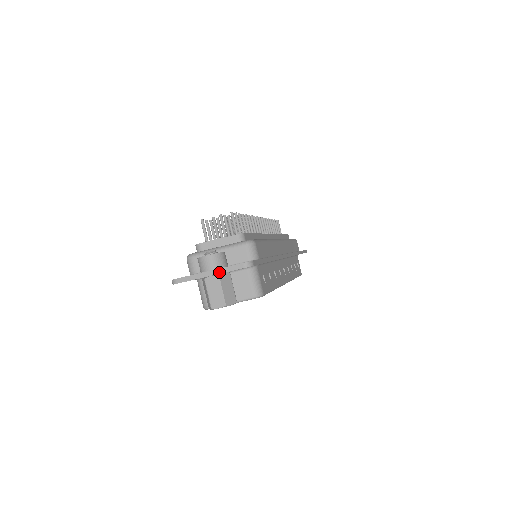
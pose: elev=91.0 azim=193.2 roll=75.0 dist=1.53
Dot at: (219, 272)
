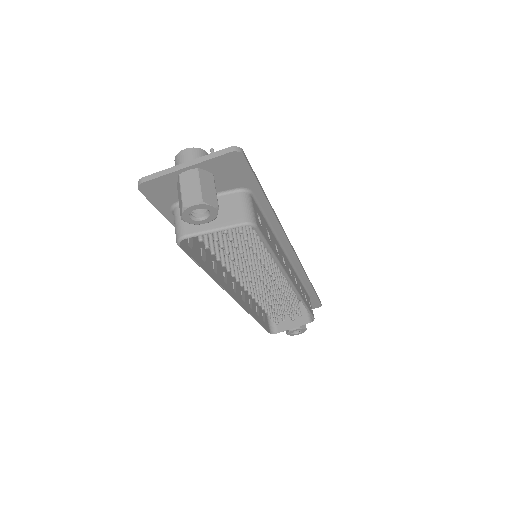
Dot at: (198, 161)
